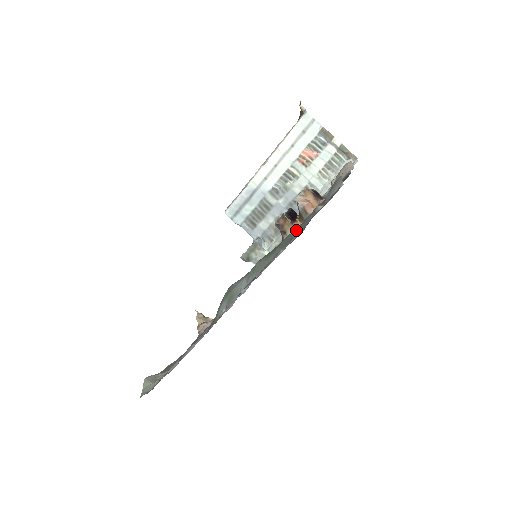
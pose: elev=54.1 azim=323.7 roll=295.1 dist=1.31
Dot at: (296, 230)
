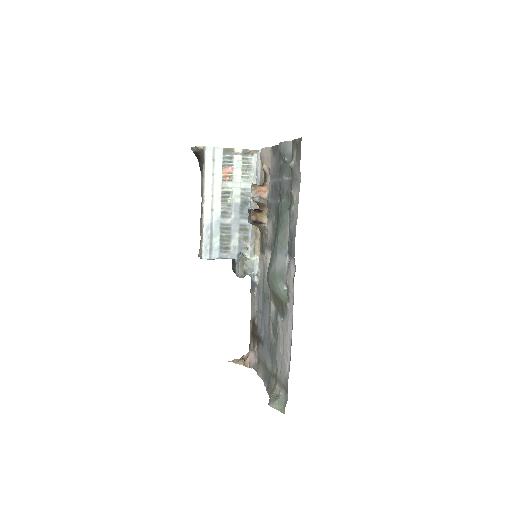
Dot at: (283, 196)
